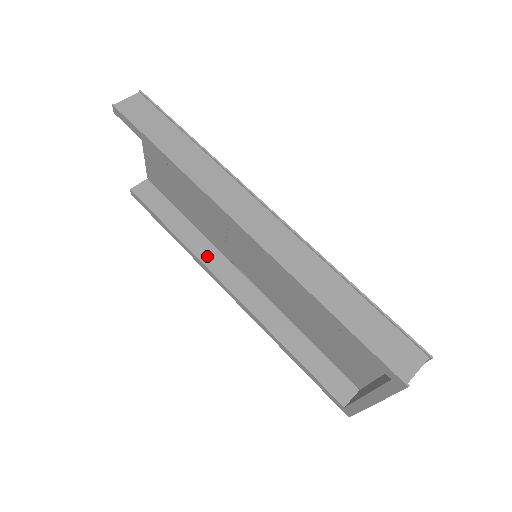
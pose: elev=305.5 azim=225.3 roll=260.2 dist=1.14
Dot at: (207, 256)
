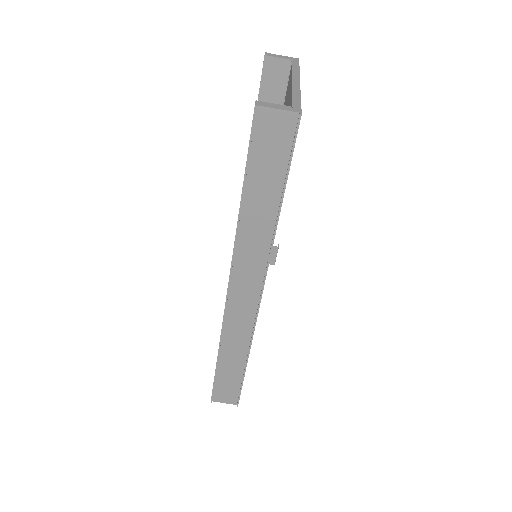
Dot at: occluded
